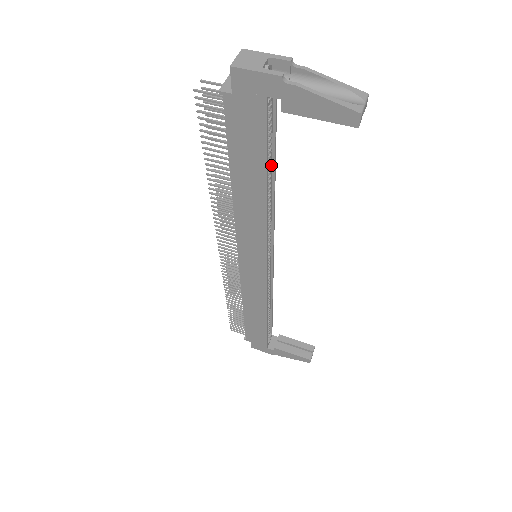
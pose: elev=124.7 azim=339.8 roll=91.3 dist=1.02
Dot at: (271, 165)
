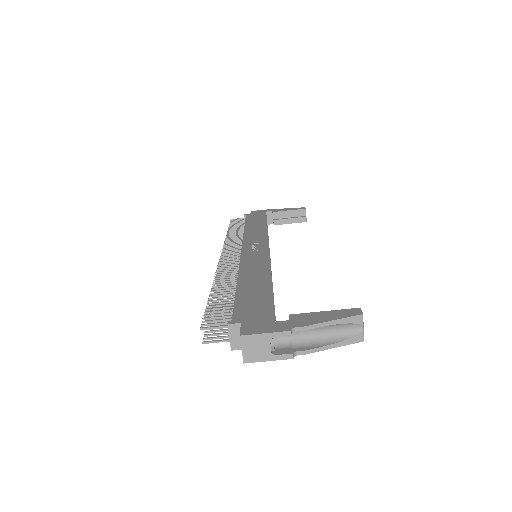
Dot at: occluded
